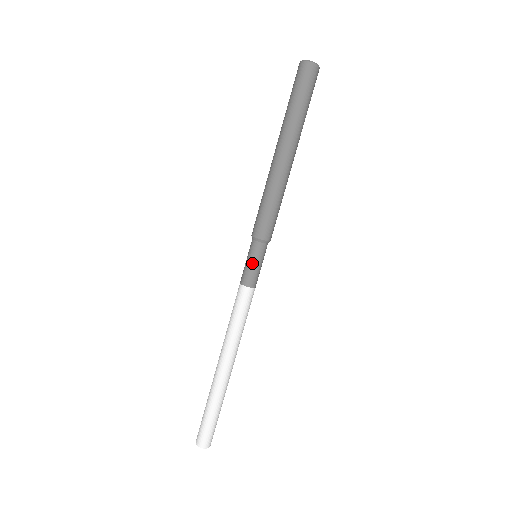
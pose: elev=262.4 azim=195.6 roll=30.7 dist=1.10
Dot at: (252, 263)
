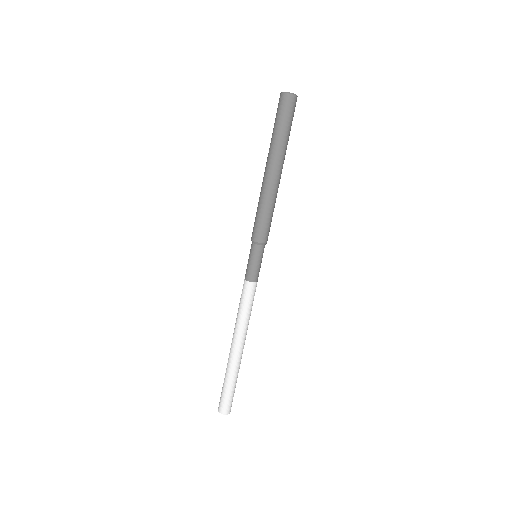
Dot at: (255, 263)
